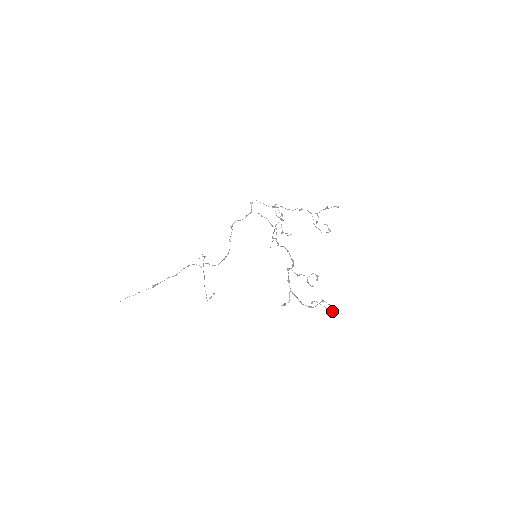
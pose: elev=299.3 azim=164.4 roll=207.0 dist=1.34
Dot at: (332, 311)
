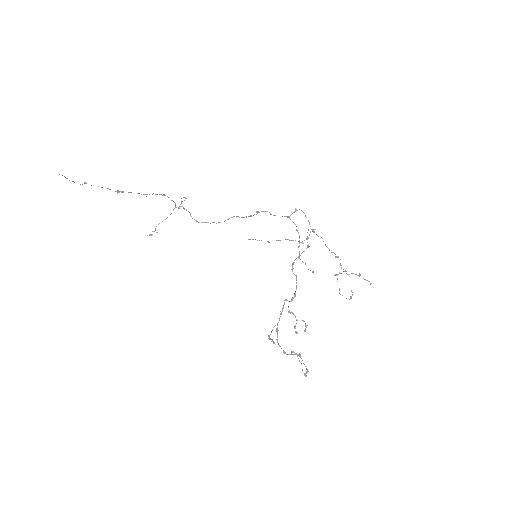
Dot at: (305, 373)
